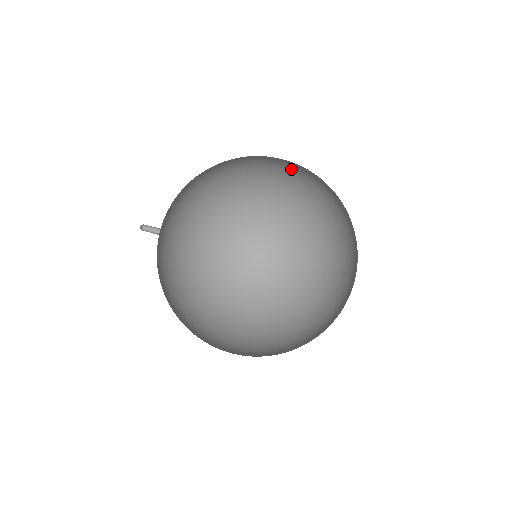
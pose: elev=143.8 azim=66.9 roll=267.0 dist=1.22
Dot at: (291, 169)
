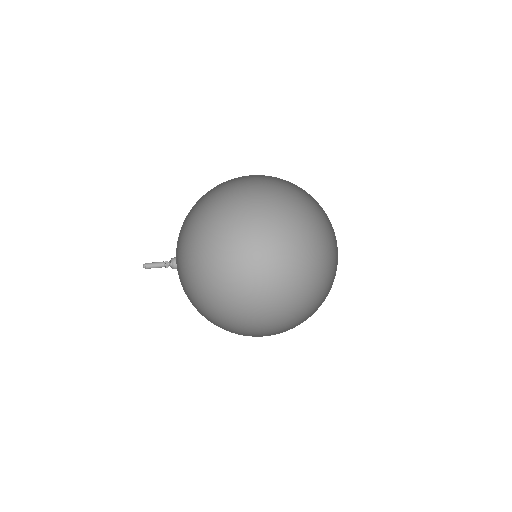
Dot at: (252, 211)
